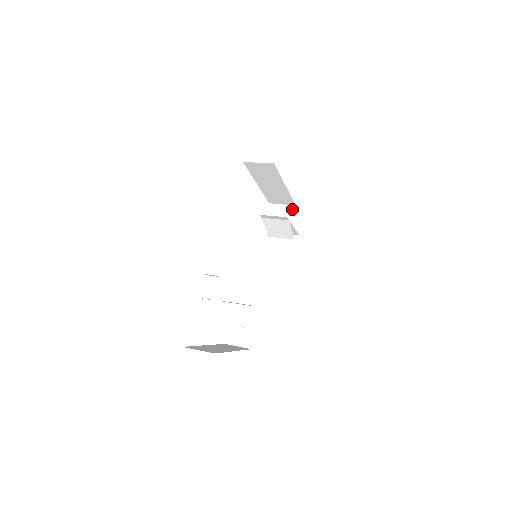
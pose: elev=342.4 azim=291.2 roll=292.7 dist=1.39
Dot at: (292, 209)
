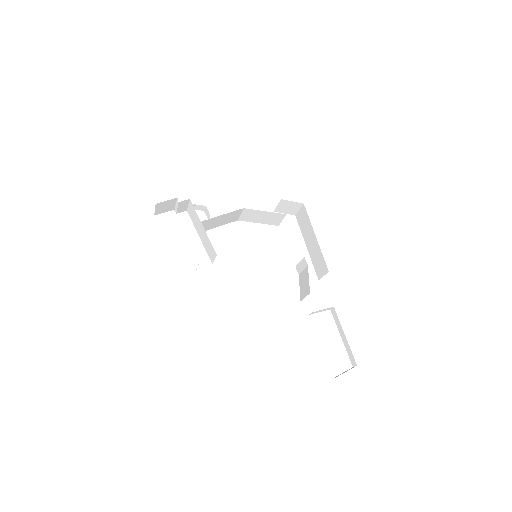
Dot at: occluded
